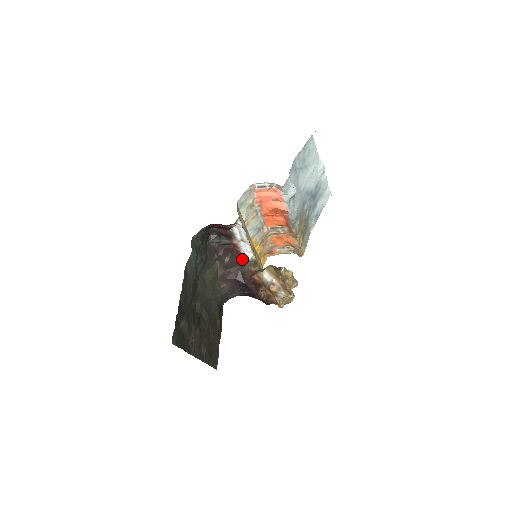
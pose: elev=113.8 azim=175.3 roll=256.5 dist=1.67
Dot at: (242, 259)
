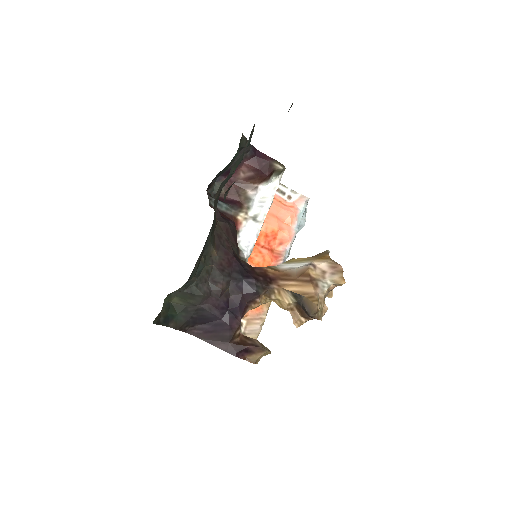
Dot at: (238, 247)
